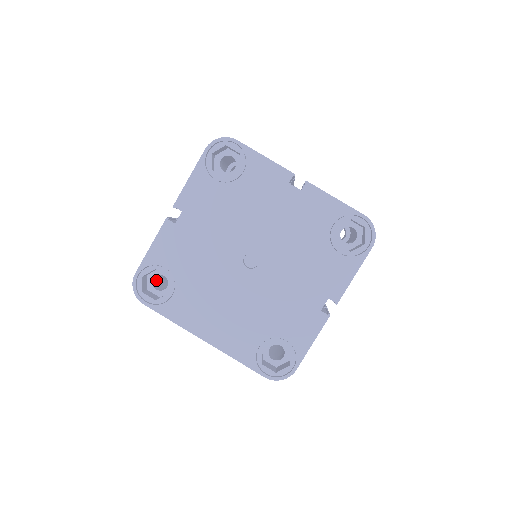
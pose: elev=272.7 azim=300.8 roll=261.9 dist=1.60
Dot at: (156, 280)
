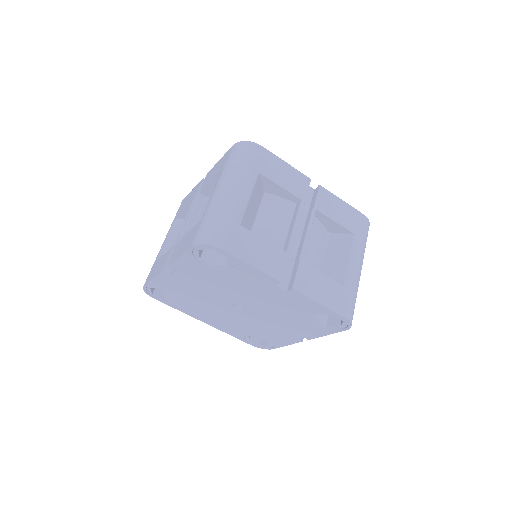
Dot at: occluded
